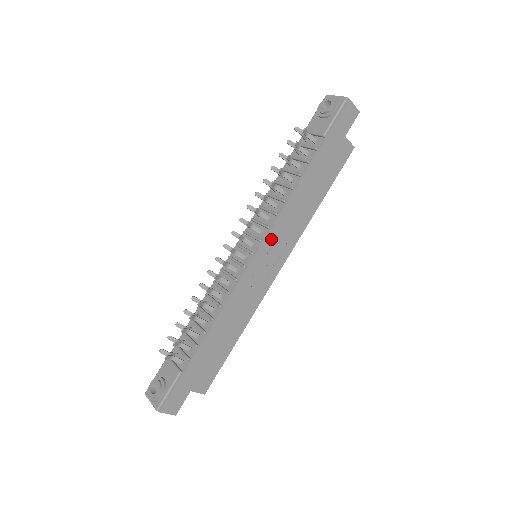
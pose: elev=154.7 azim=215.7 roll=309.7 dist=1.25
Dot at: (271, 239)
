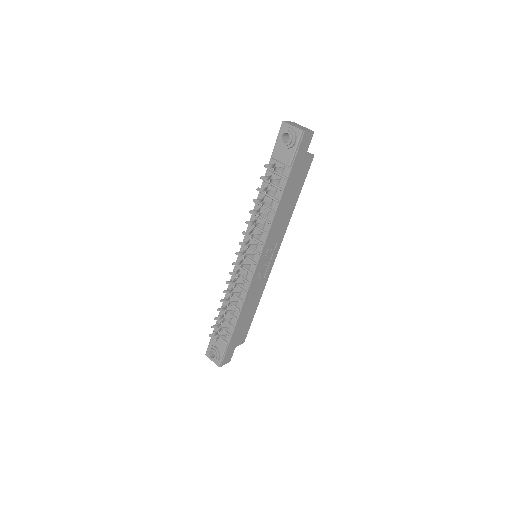
Dot at: (266, 249)
